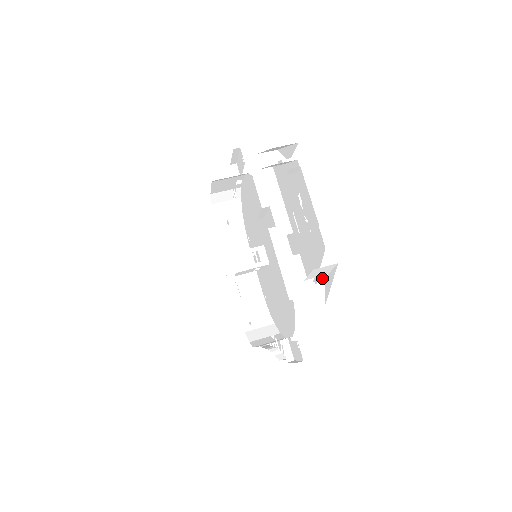
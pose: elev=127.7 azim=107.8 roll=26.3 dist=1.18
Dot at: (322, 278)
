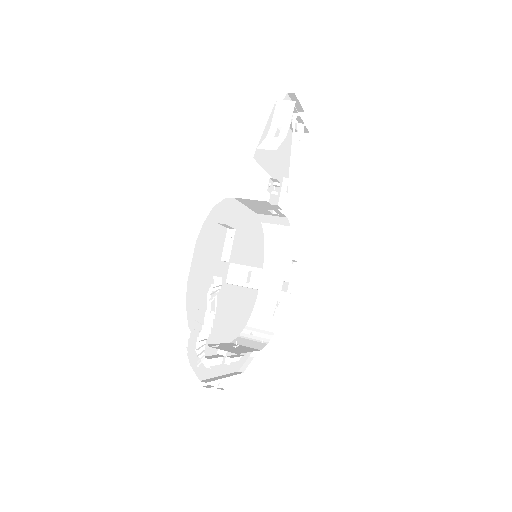
Dot at: (284, 131)
